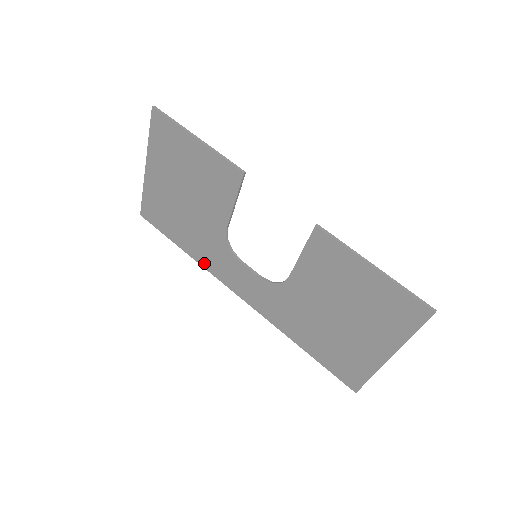
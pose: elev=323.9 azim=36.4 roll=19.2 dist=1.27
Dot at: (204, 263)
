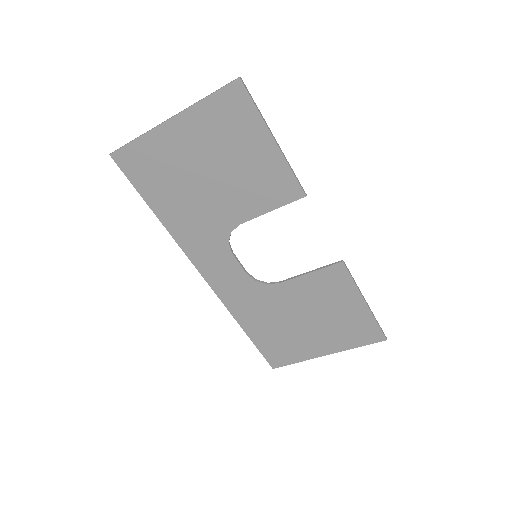
Dot at: (179, 237)
